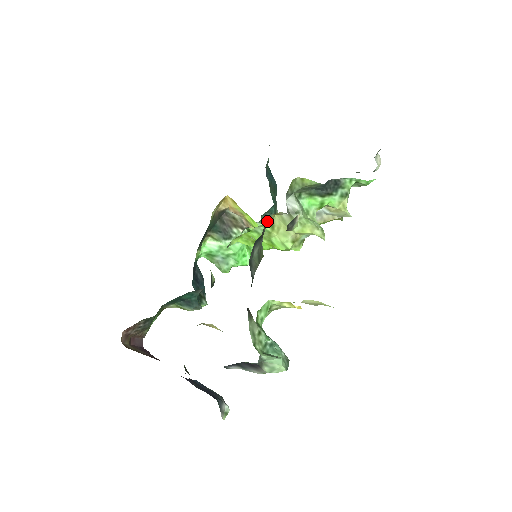
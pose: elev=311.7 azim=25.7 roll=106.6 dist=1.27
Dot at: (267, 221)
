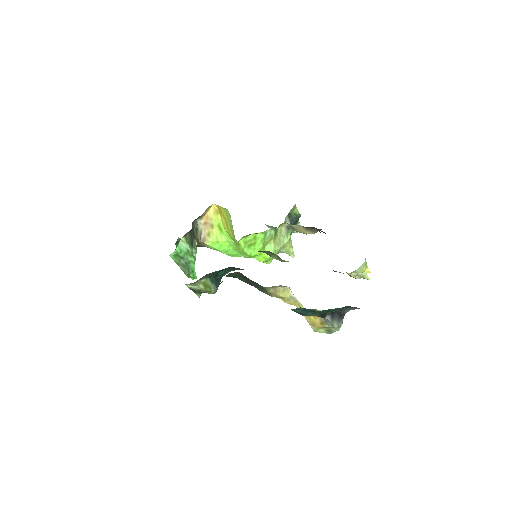
Dot at: occluded
